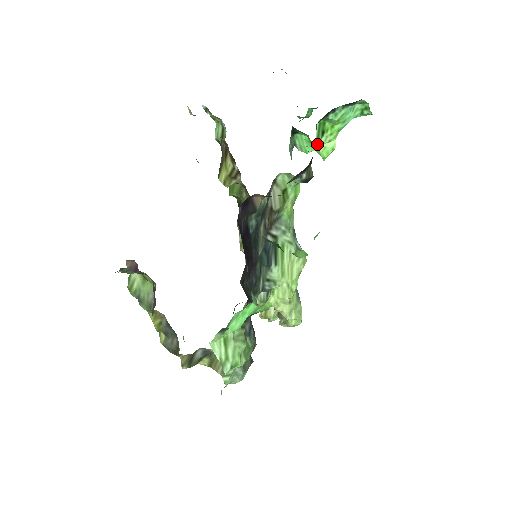
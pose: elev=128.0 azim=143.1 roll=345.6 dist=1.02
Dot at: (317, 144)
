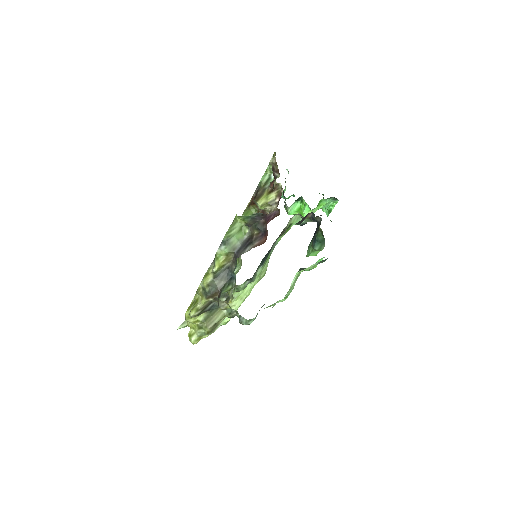
Dot at: (312, 210)
